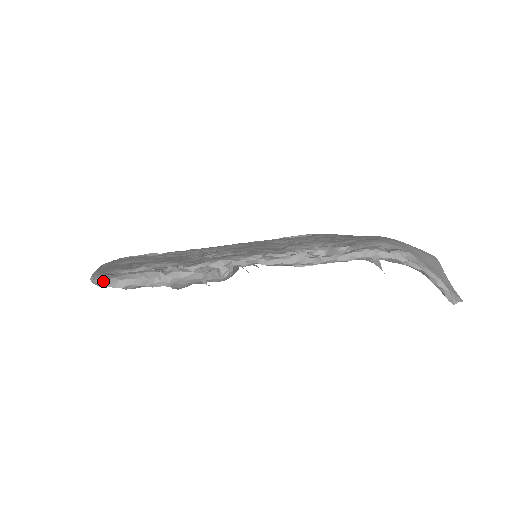
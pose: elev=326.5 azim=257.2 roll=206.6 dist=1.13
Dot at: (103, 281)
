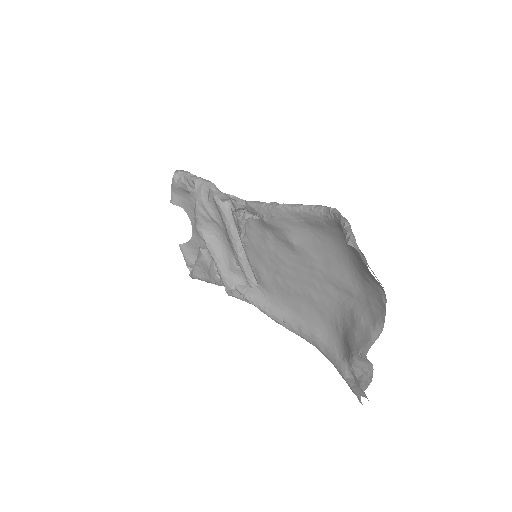
Dot at: (176, 176)
